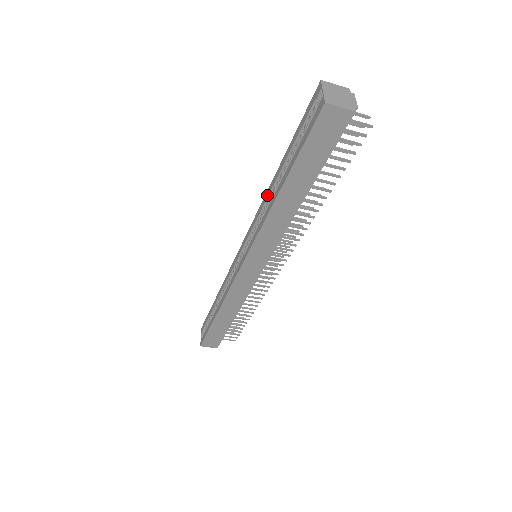
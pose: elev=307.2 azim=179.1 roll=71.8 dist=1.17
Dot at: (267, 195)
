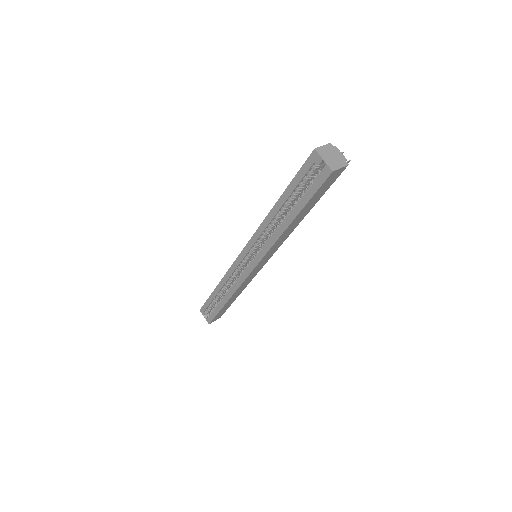
Dot at: (268, 222)
